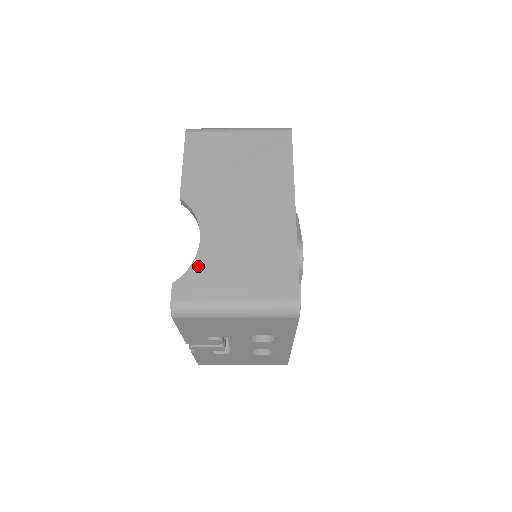
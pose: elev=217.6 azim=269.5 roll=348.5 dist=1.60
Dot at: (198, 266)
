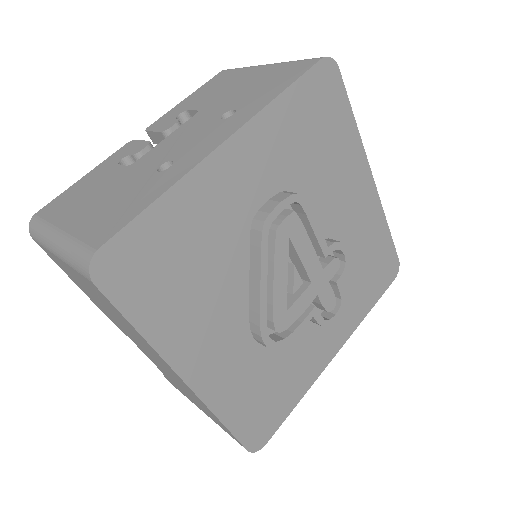
Dot at: occluded
